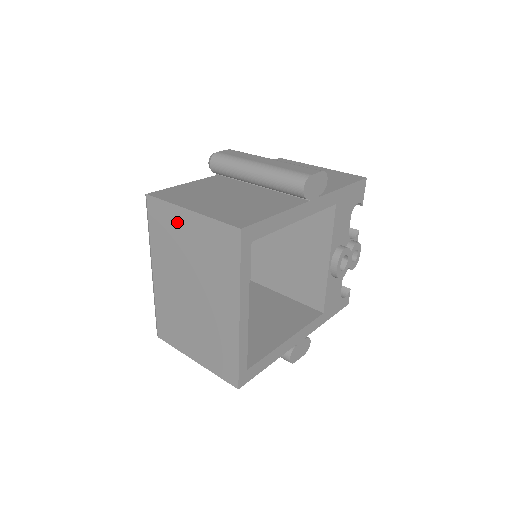
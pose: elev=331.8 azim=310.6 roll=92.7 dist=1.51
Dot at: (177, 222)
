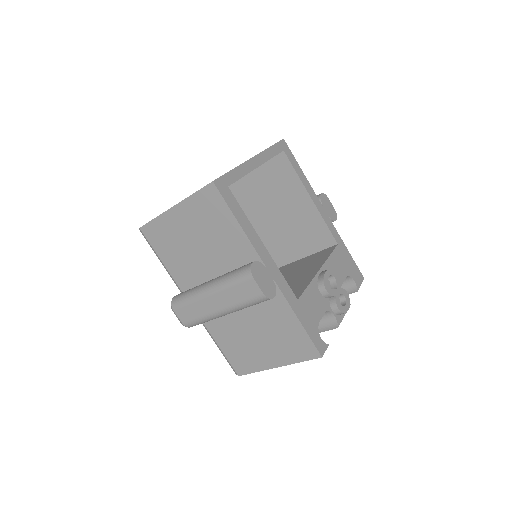
Dot at: occluded
